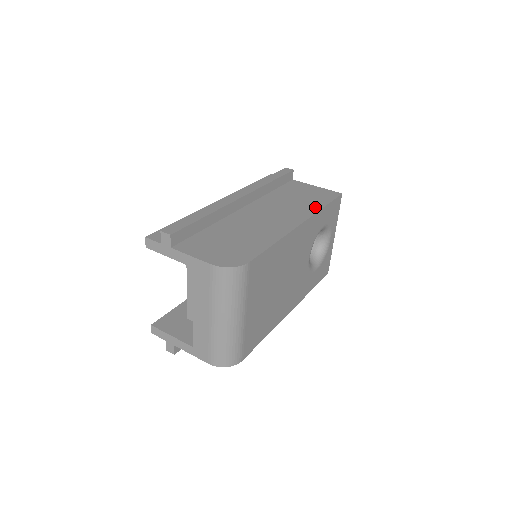
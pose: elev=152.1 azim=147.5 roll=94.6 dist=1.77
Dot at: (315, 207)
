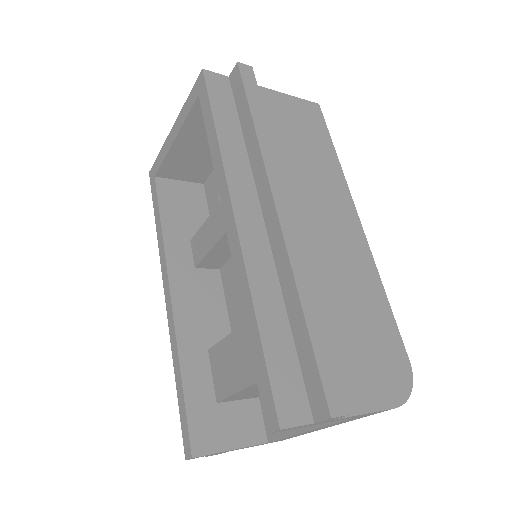
Dot at: (333, 163)
